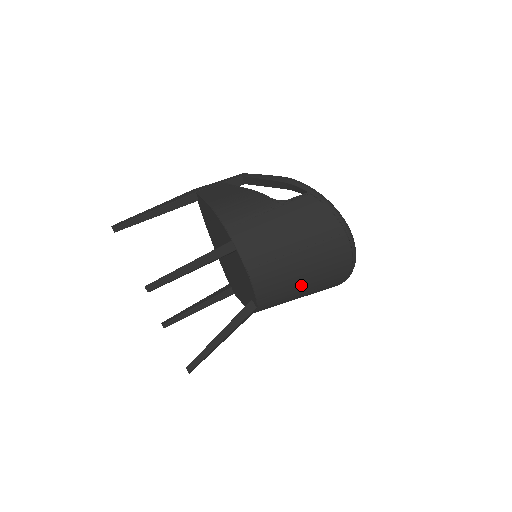
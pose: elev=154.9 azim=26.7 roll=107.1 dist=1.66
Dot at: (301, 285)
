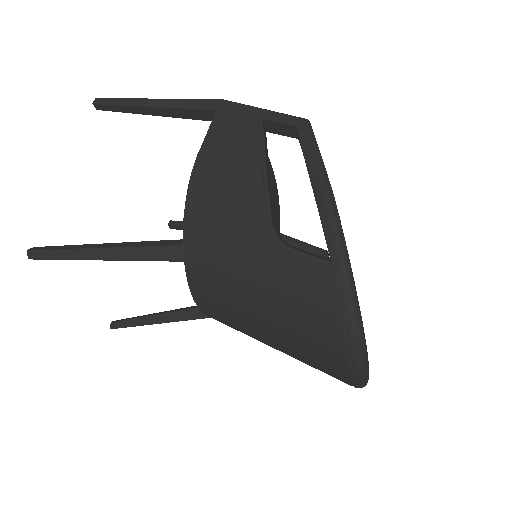
Dot at: occluded
